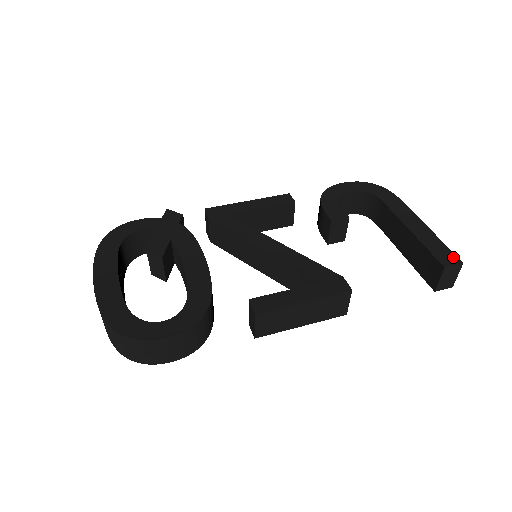
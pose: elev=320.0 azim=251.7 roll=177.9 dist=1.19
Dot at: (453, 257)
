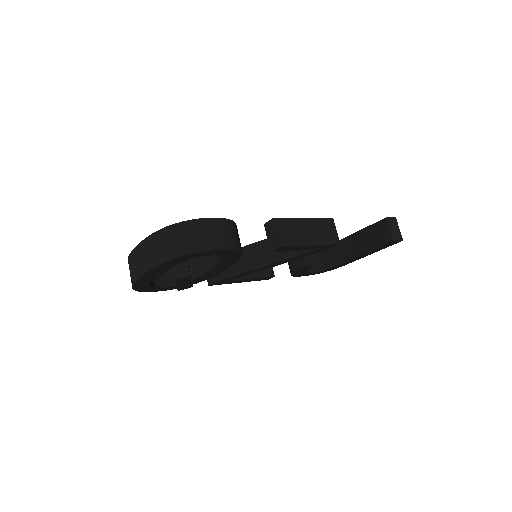
Dot at: occluded
